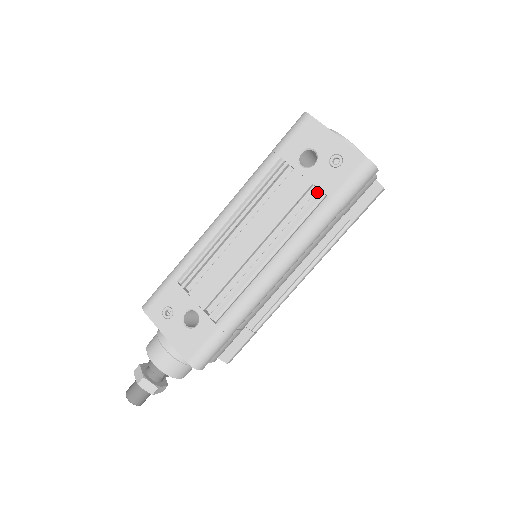
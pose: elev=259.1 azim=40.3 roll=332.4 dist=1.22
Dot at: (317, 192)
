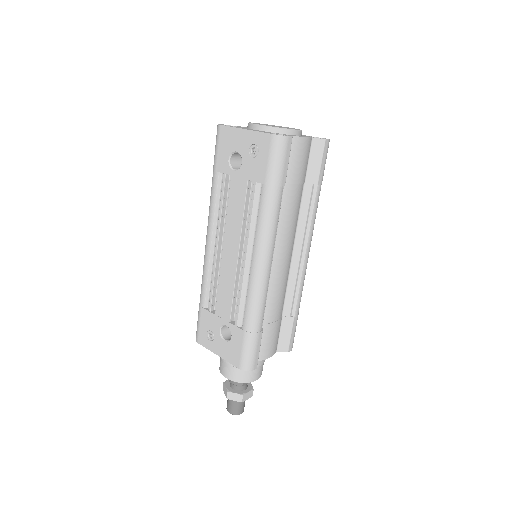
Dot at: (254, 185)
